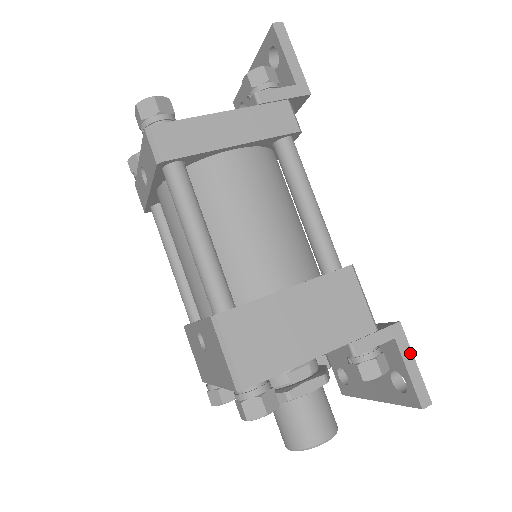
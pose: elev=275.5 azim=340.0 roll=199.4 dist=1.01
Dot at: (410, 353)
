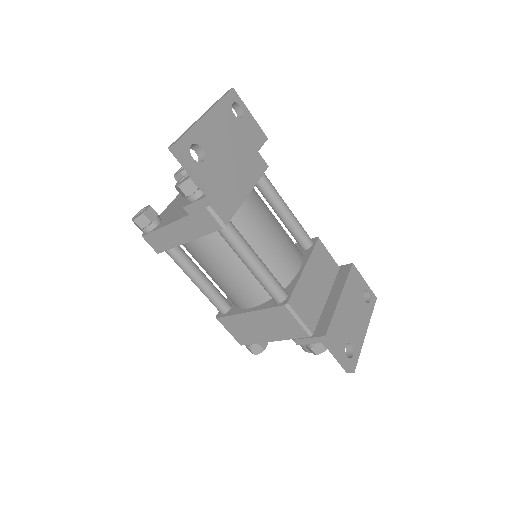
Dot at: (335, 350)
